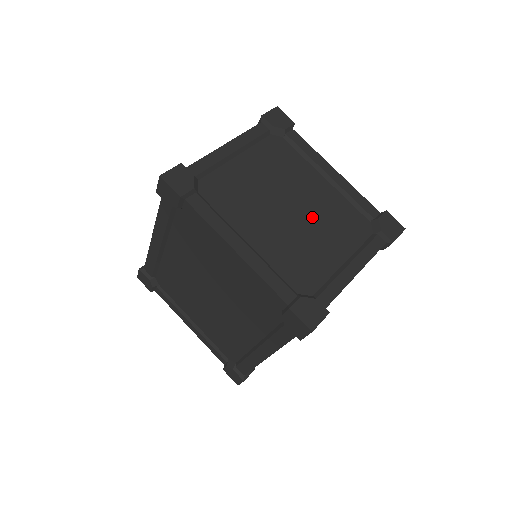
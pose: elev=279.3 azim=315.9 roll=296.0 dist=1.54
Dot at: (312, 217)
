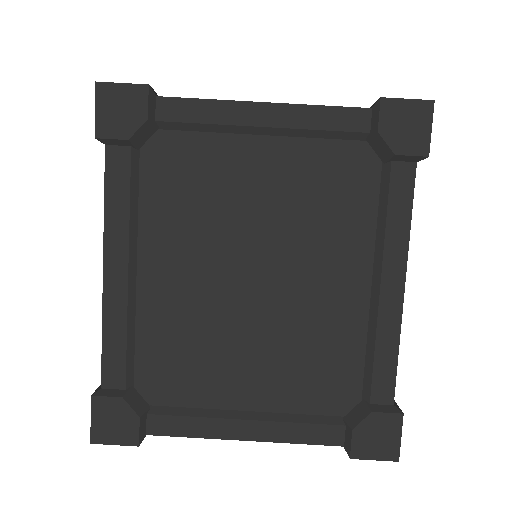
Dot at: (275, 317)
